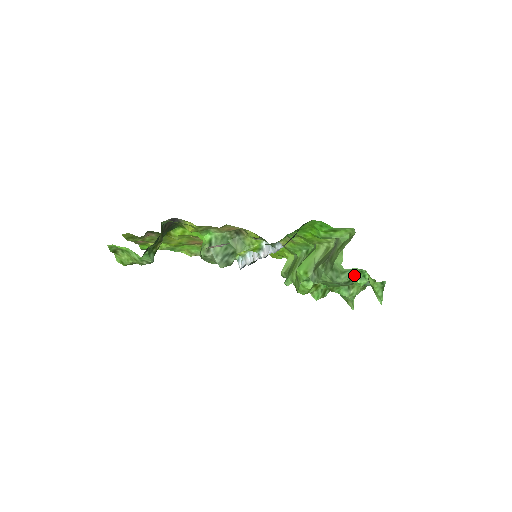
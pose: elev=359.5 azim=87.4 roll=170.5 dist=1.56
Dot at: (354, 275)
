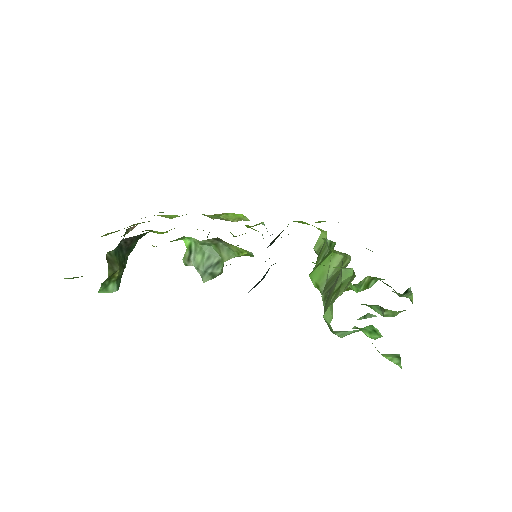
Dot at: (357, 330)
